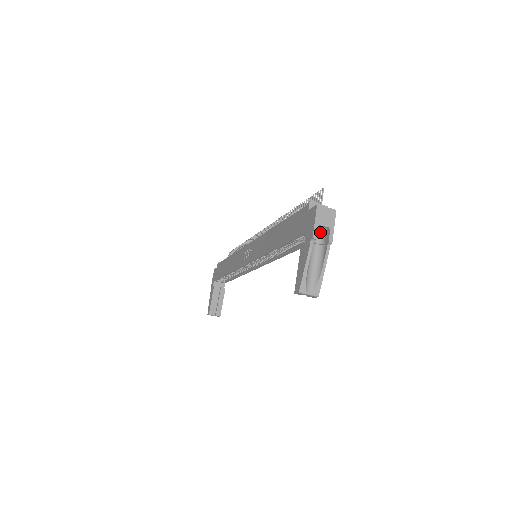
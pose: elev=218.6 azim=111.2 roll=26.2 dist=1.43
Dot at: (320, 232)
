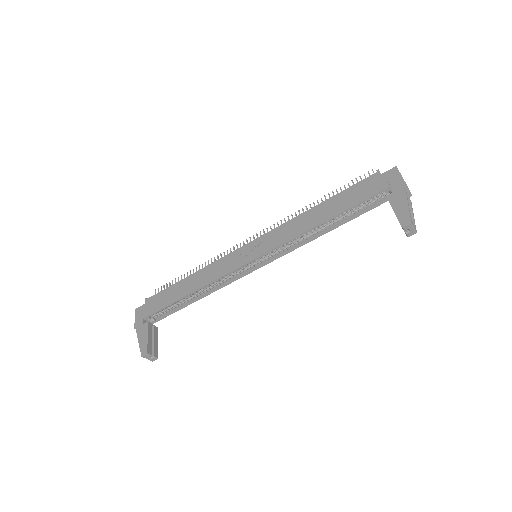
Dot at: occluded
